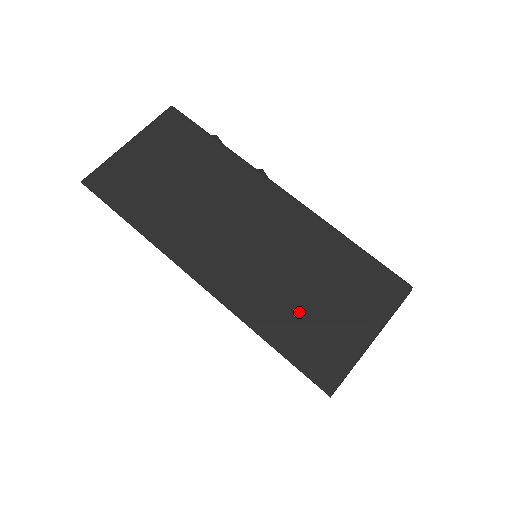
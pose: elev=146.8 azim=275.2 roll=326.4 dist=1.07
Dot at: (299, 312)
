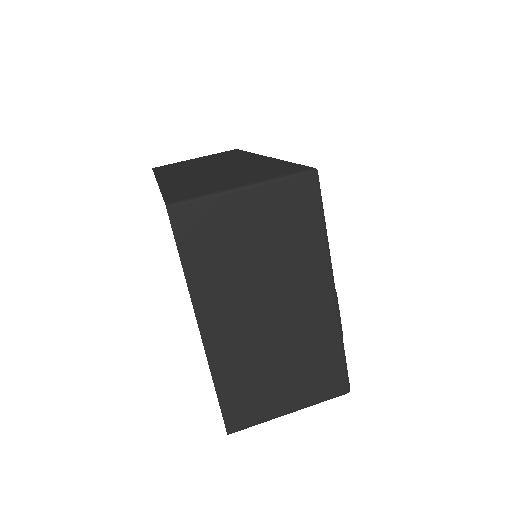
Dot at: (203, 182)
